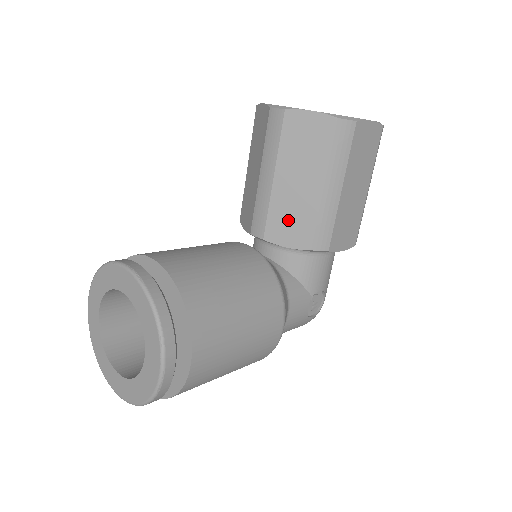
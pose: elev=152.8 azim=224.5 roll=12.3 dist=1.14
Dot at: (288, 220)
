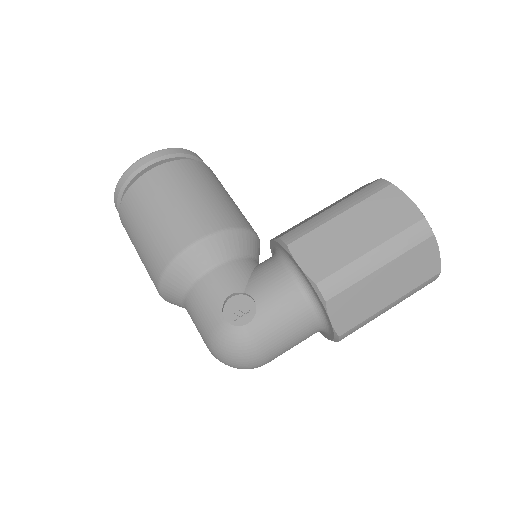
Dot at: occluded
